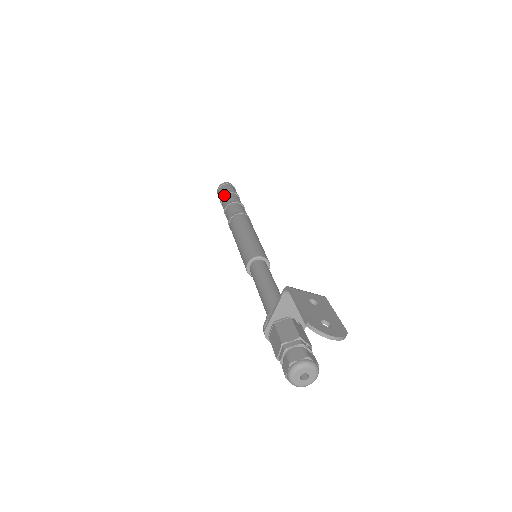
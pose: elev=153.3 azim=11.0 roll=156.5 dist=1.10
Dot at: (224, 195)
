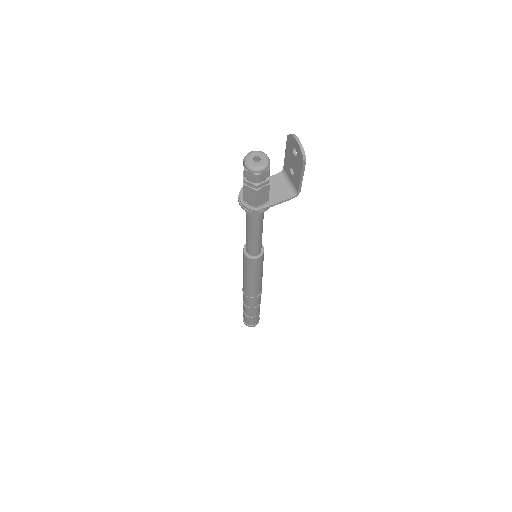
Dot at: occluded
